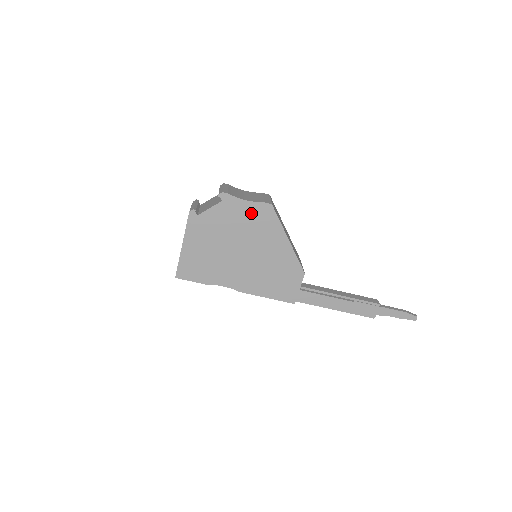
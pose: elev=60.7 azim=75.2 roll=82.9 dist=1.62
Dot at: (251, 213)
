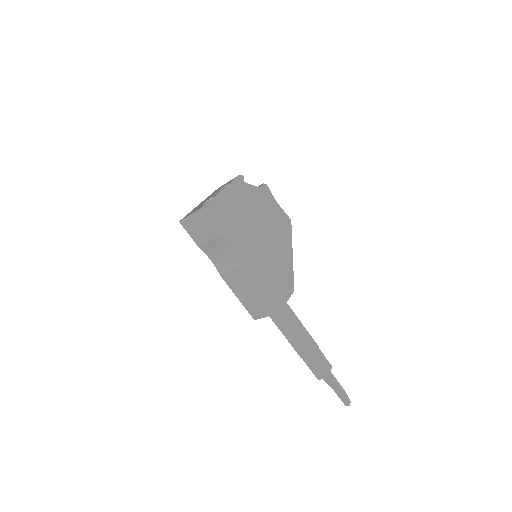
Dot at: (277, 214)
